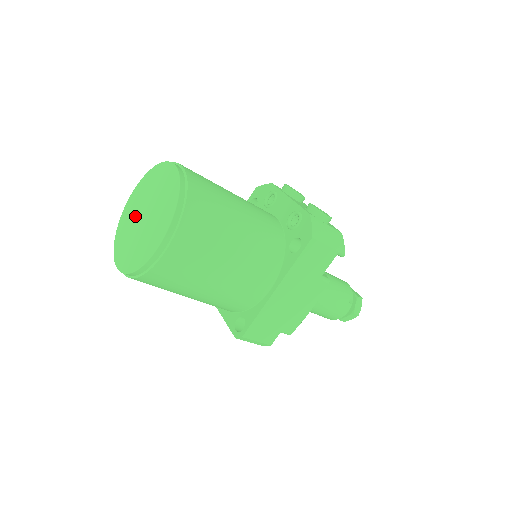
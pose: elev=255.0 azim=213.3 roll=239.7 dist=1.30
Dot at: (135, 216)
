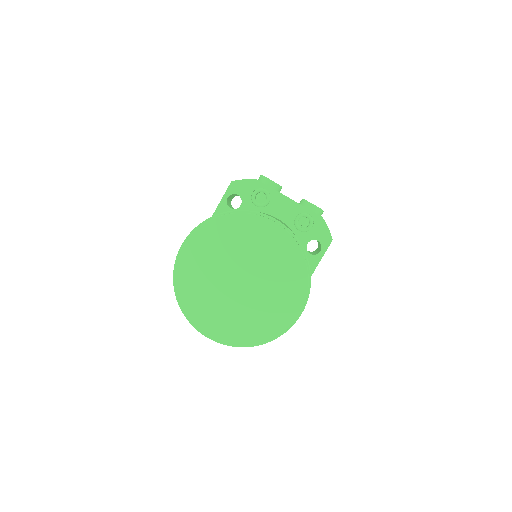
Dot at: (217, 280)
